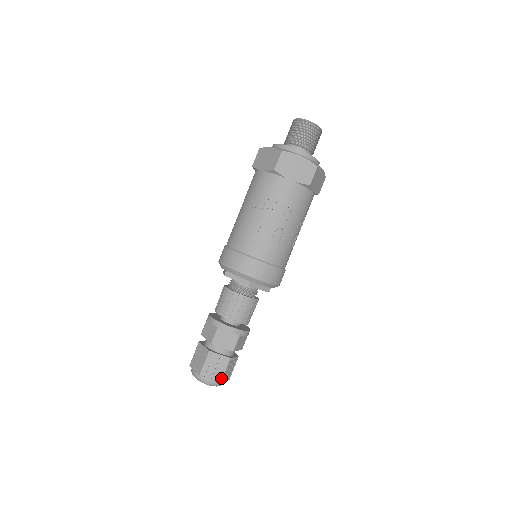
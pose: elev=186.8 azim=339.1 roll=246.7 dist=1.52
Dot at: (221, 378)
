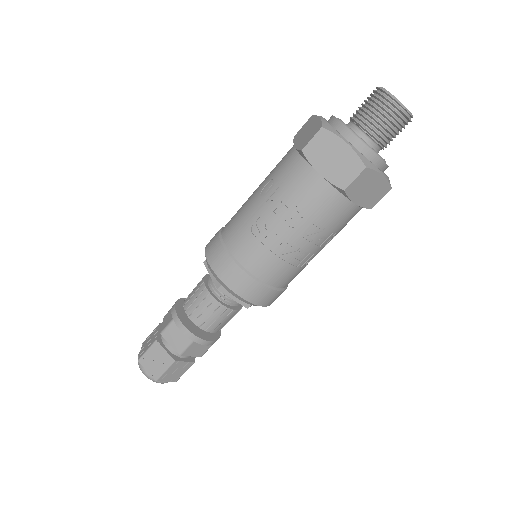
Dot at: (158, 376)
